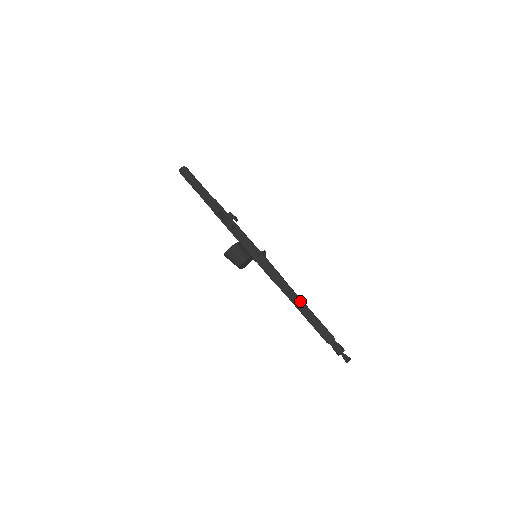
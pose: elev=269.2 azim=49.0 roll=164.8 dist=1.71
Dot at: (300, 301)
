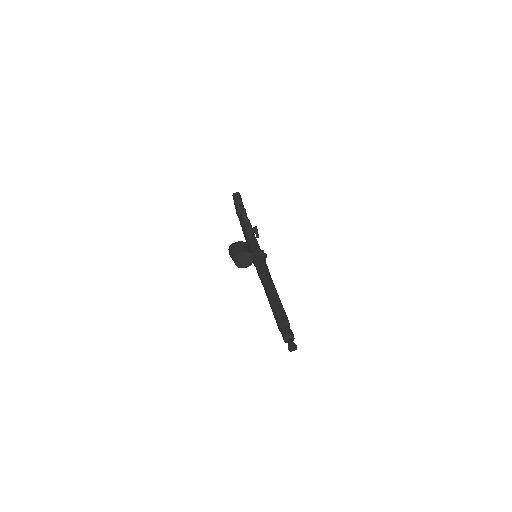
Dot at: (273, 288)
